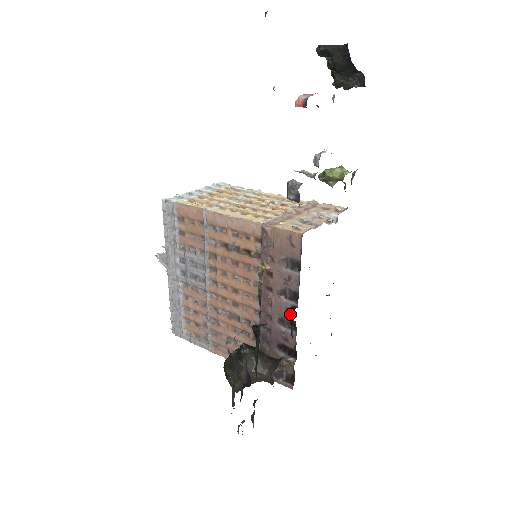
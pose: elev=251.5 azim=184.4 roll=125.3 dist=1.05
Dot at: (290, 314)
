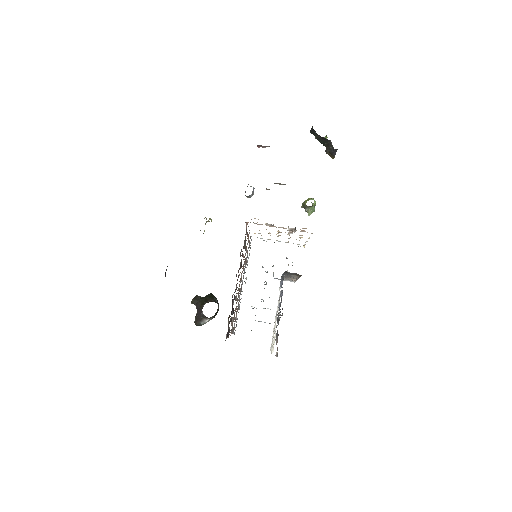
Dot at: occluded
